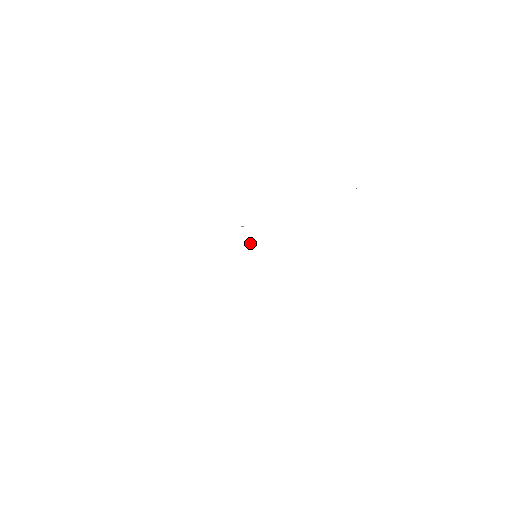
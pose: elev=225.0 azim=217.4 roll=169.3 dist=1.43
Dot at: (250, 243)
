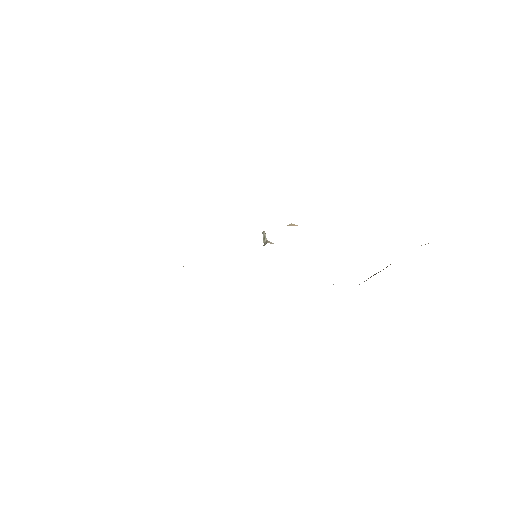
Dot at: (267, 240)
